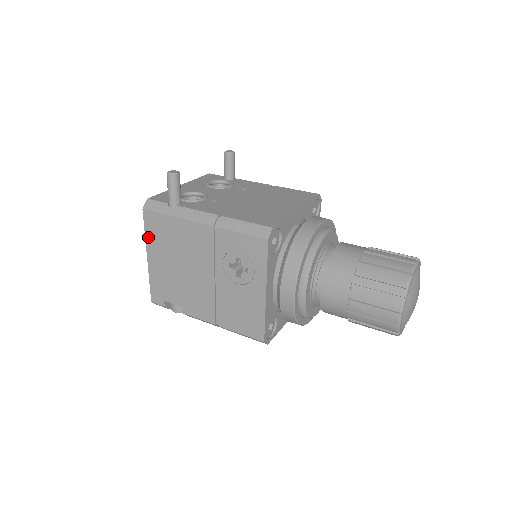
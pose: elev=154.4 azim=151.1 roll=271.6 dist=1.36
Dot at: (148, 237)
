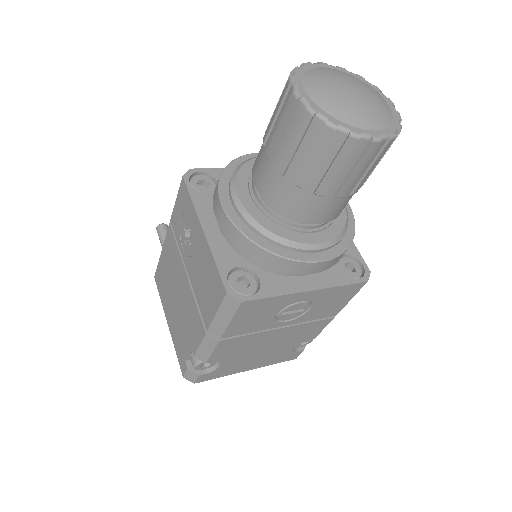
Dot at: (162, 300)
